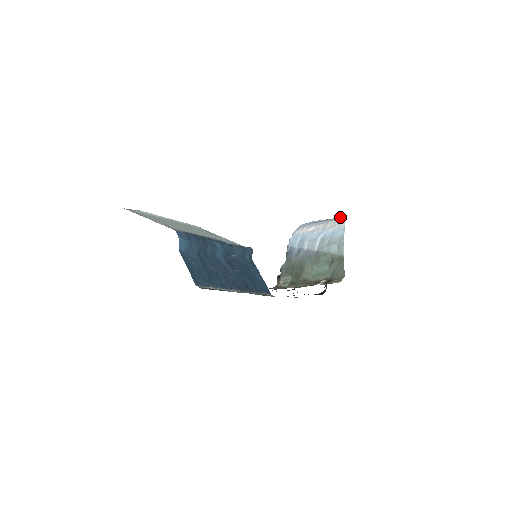
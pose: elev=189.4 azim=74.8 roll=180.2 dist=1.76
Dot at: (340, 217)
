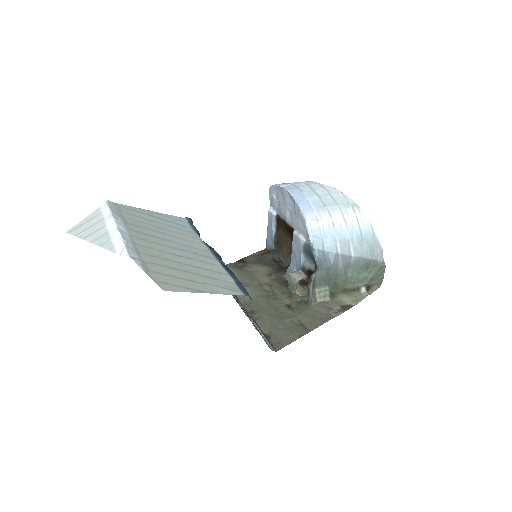
Dot at: (342, 197)
